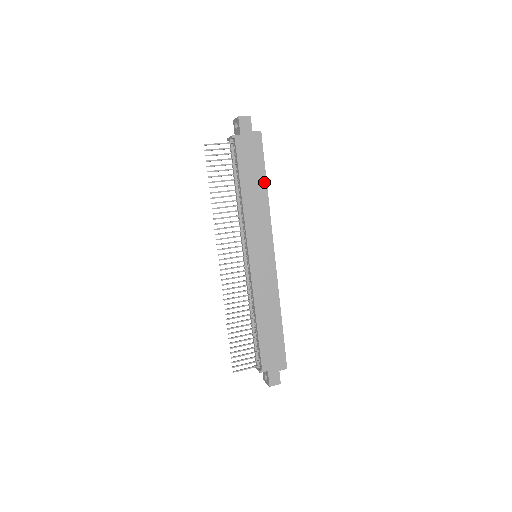
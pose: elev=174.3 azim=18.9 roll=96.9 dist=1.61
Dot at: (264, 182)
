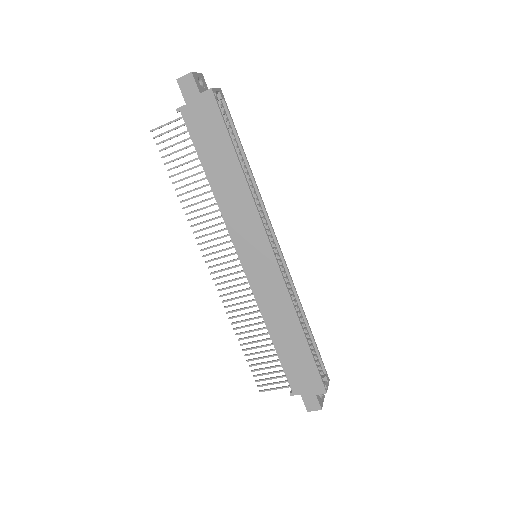
Dot at: (235, 160)
